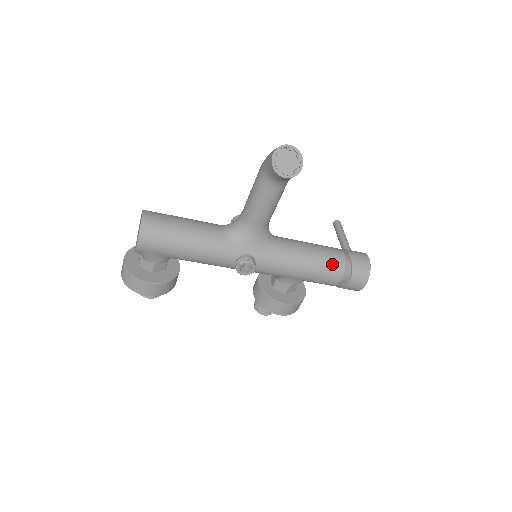
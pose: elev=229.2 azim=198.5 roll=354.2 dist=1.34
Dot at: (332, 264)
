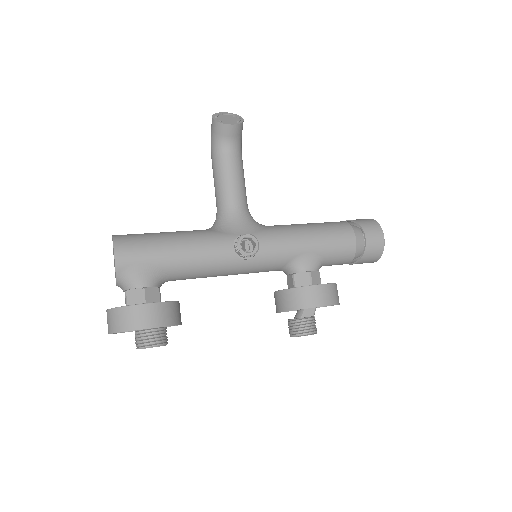
Dot at: (335, 225)
